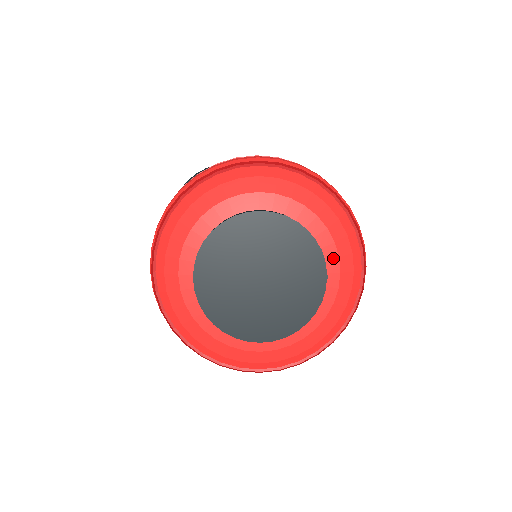
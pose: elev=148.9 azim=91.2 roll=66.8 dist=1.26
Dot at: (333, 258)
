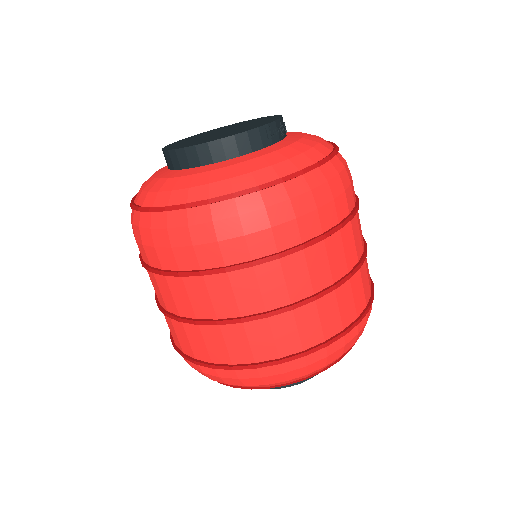
Dot at: (298, 135)
